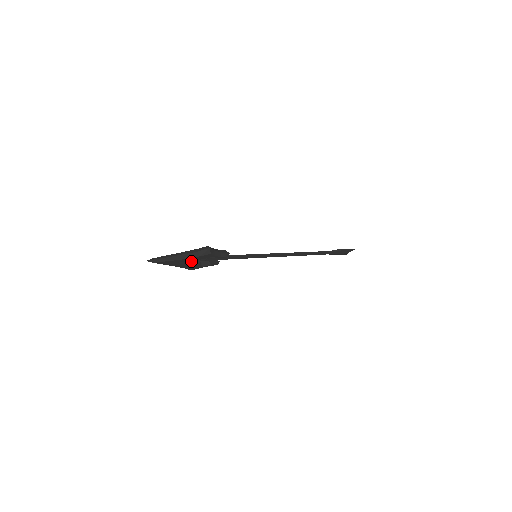
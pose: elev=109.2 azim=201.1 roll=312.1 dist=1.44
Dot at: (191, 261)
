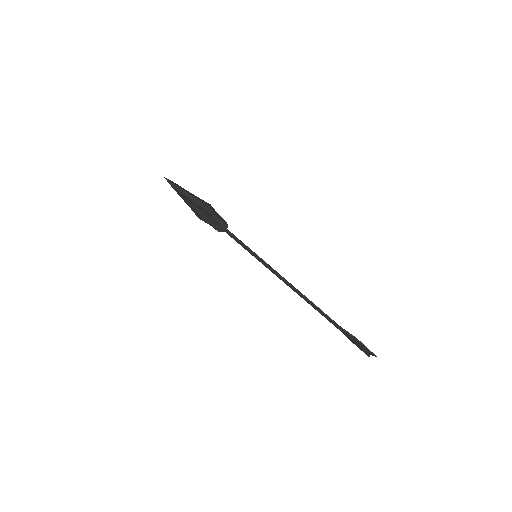
Dot at: (199, 209)
